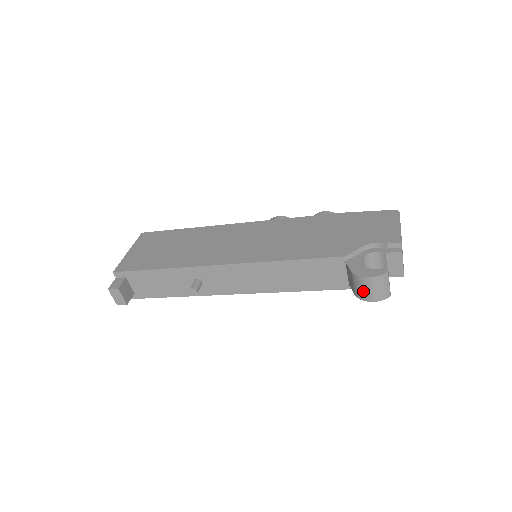
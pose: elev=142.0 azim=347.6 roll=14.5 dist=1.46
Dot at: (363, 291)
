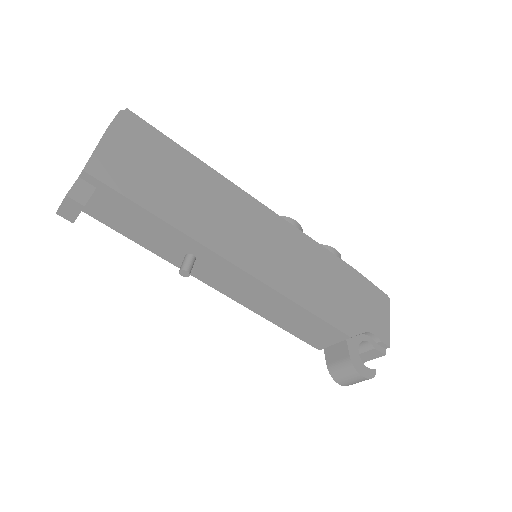
Dot at: (343, 376)
